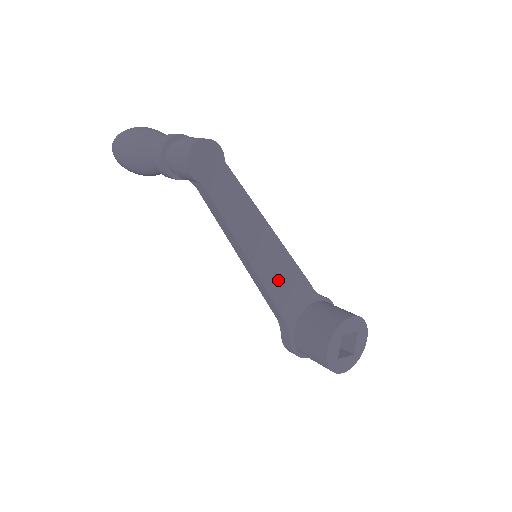
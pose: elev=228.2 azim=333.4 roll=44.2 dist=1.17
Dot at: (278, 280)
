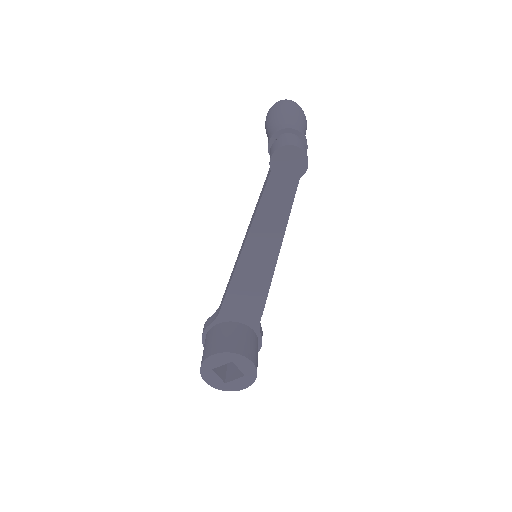
Dot at: (246, 283)
